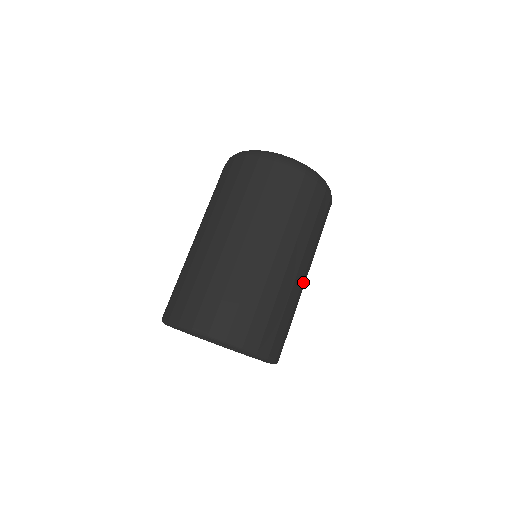
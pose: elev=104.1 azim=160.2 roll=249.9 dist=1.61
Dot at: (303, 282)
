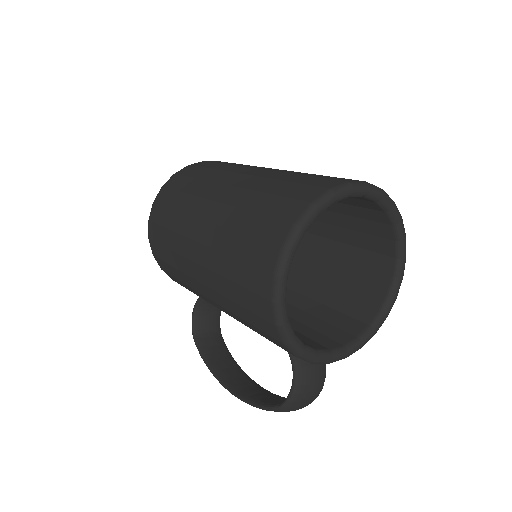
Dot at: occluded
